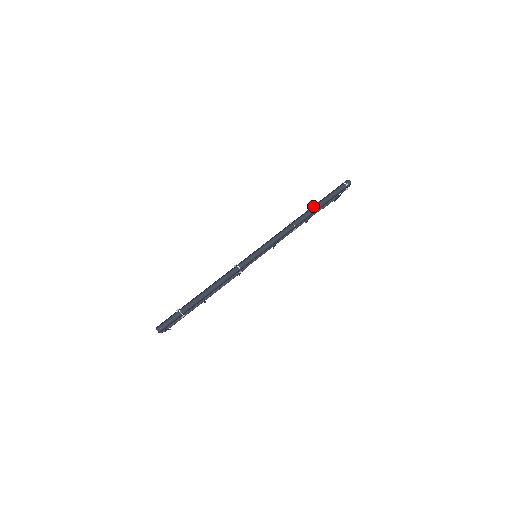
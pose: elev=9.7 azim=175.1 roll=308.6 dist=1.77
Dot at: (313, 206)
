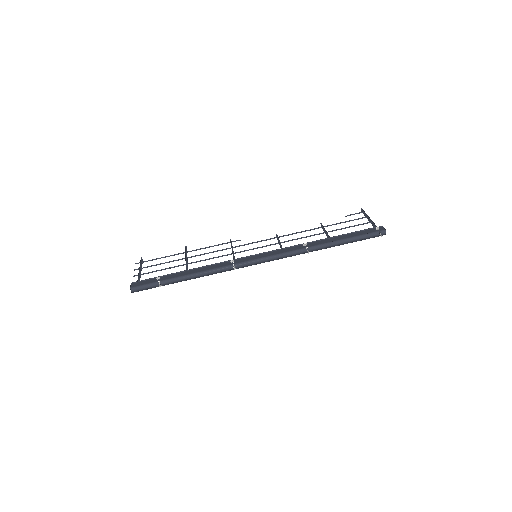
Dot at: (337, 236)
